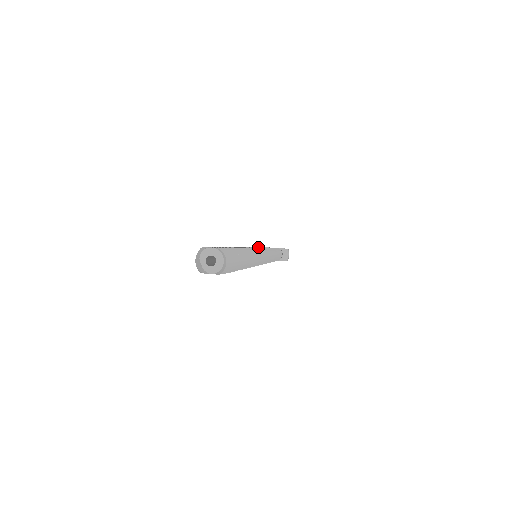
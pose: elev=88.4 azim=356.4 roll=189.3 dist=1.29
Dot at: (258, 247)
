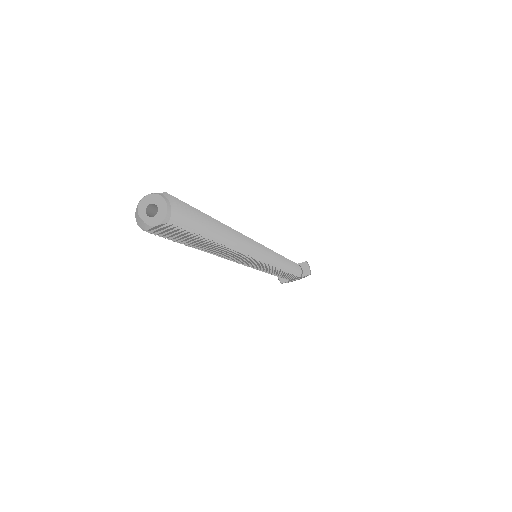
Dot at: occluded
